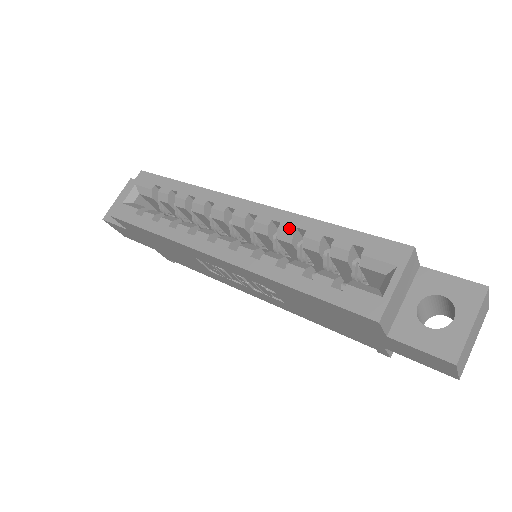
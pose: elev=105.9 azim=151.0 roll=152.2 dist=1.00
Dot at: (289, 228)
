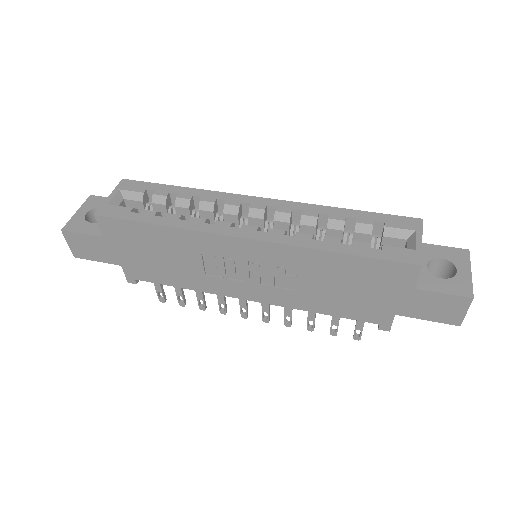
Dot at: (312, 213)
